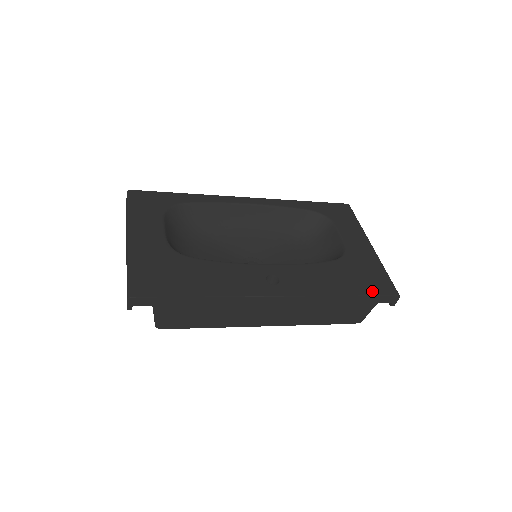
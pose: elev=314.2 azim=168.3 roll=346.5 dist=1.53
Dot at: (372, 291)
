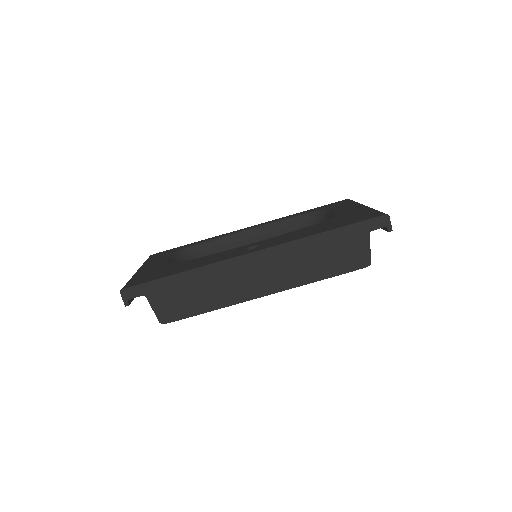
Dot at: (355, 221)
